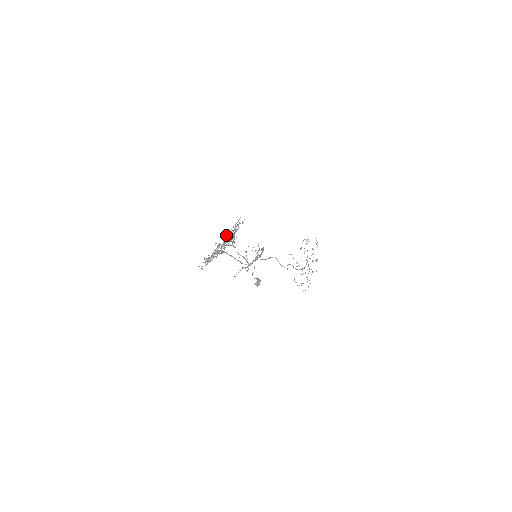
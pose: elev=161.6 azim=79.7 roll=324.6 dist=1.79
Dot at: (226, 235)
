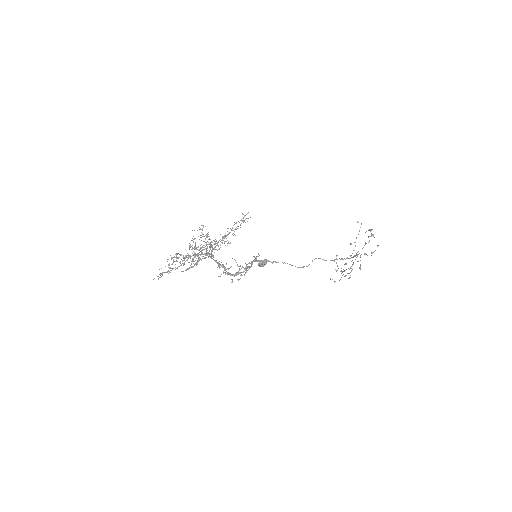
Dot at: occluded
